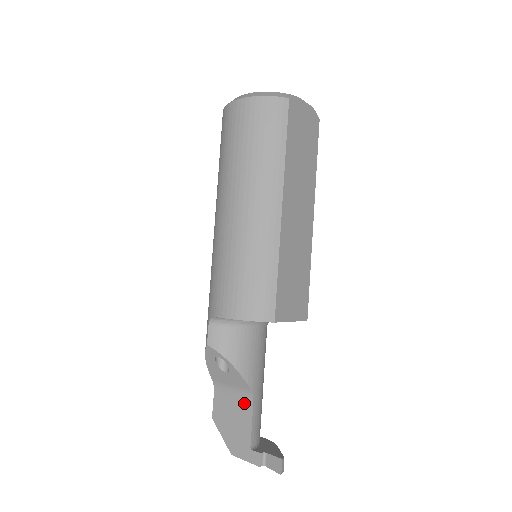
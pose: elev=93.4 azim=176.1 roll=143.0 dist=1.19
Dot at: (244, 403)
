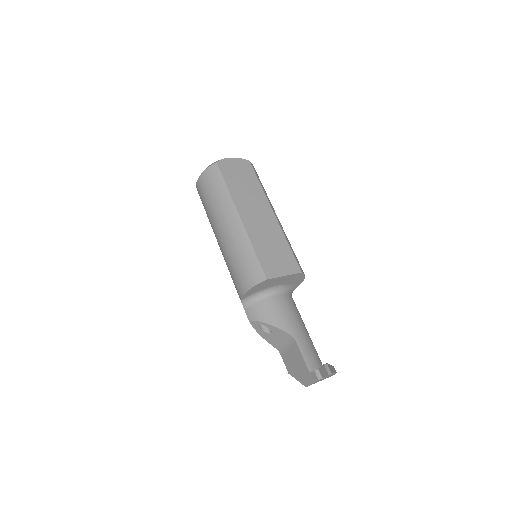
Dot at: (293, 347)
